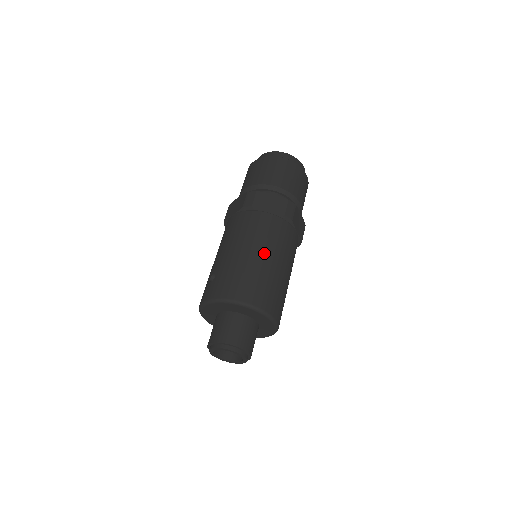
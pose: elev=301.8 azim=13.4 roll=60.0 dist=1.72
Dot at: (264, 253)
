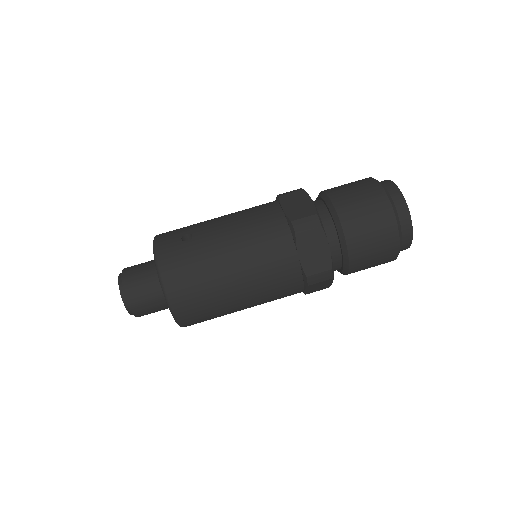
Dot at: (241, 282)
